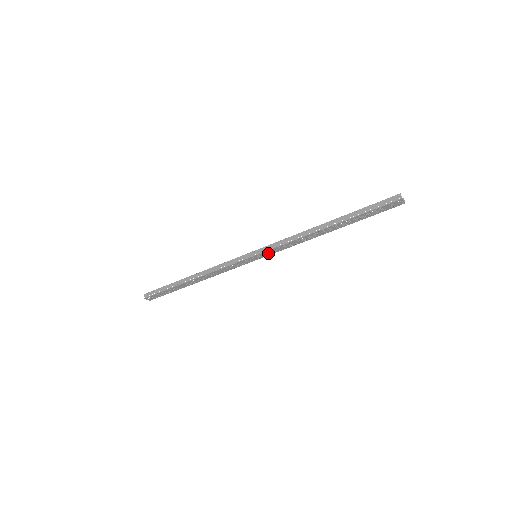
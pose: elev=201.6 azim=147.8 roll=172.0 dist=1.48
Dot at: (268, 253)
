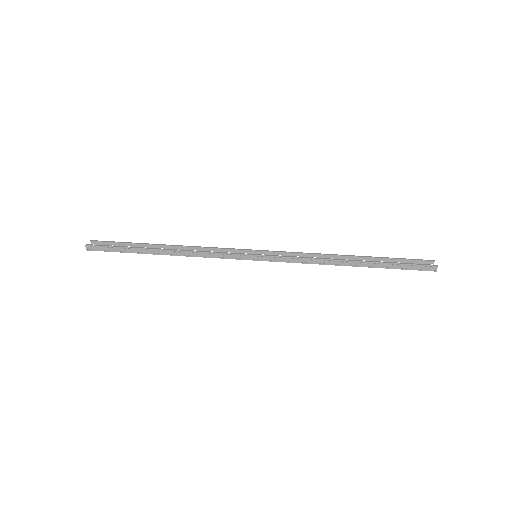
Dot at: occluded
